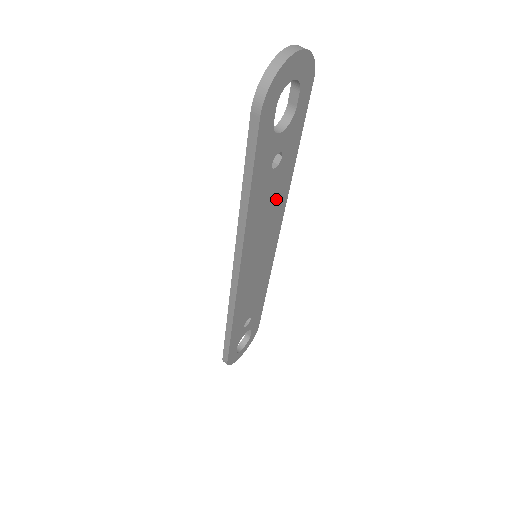
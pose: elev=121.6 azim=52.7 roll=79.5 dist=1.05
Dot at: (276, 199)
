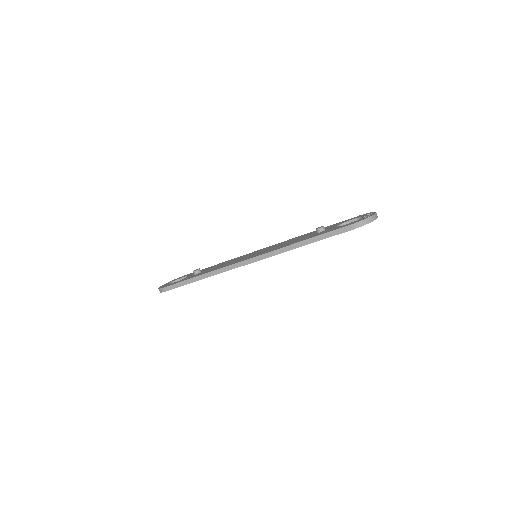
Dot at: occluded
